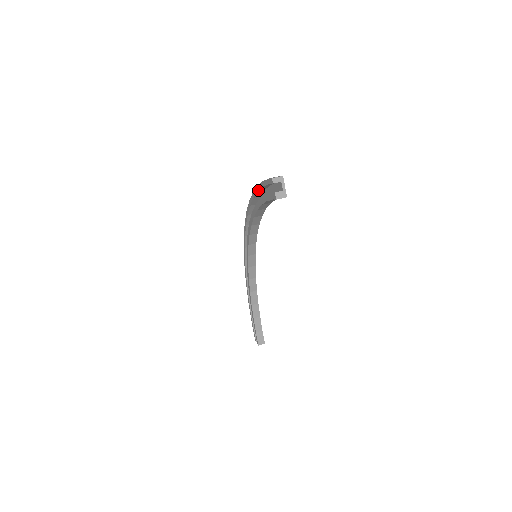
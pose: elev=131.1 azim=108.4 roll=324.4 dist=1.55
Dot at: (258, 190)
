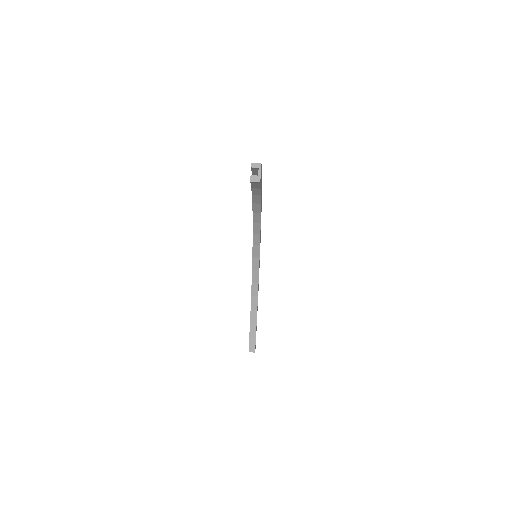
Dot at: occluded
